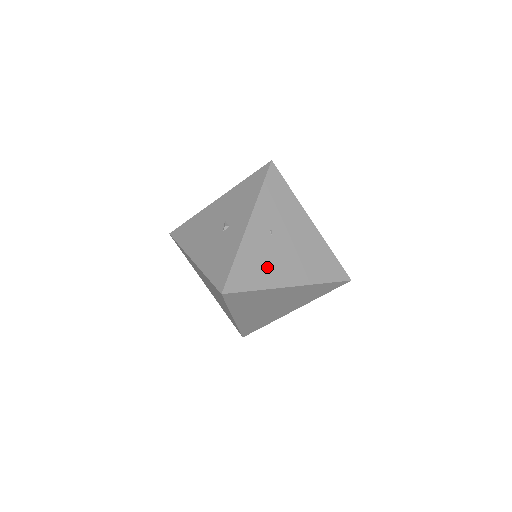
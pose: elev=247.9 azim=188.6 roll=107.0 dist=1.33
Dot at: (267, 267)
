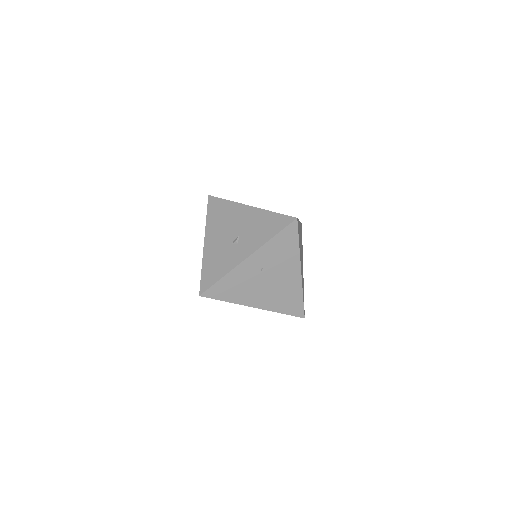
Dot at: (244, 290)
